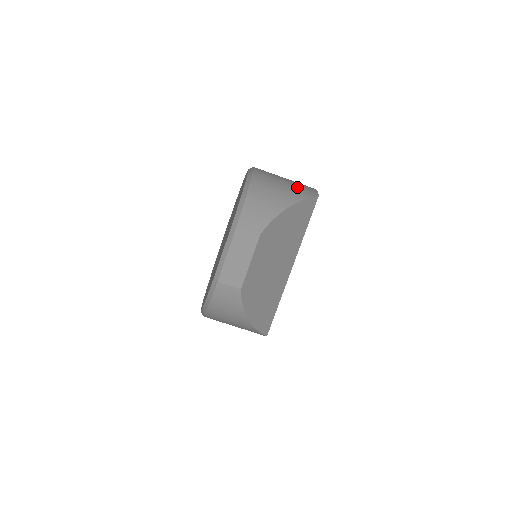
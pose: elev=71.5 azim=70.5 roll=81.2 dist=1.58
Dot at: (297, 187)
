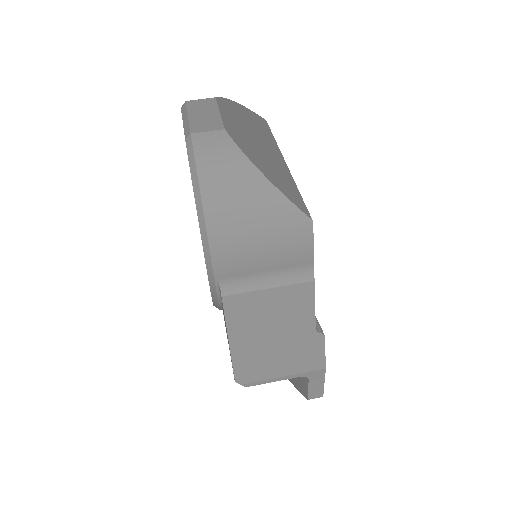
Dot at: occluded
